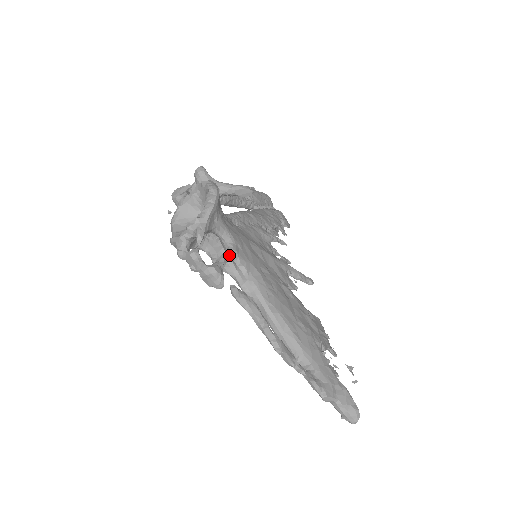
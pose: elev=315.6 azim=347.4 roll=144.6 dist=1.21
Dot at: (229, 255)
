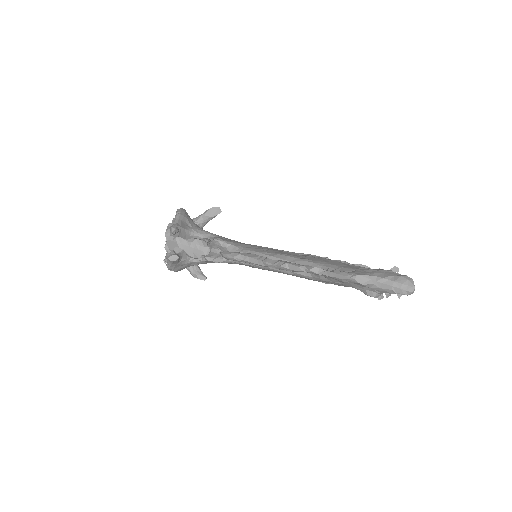
Dot at: (211, 239)
